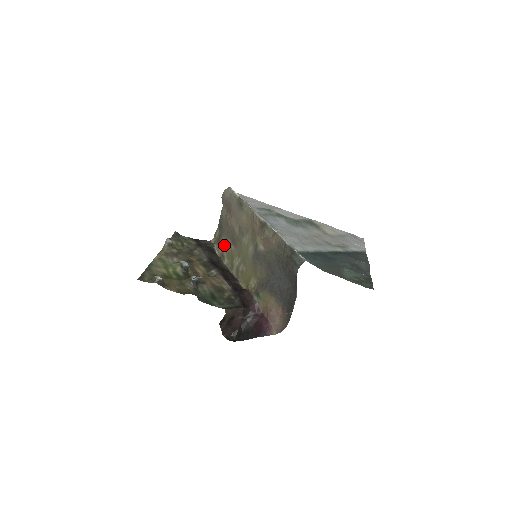
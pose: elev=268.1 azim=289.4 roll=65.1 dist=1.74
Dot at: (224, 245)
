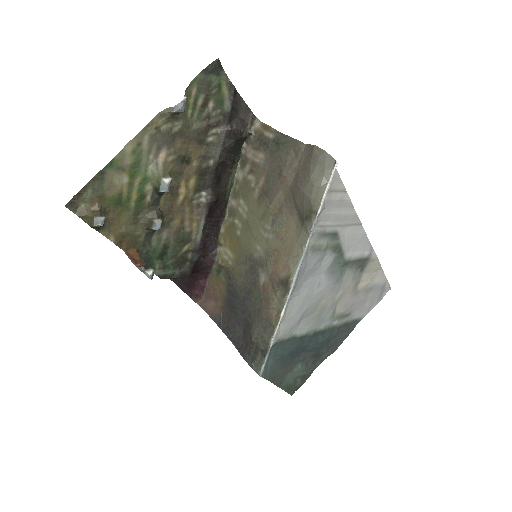
Dot at: (256, 165)
